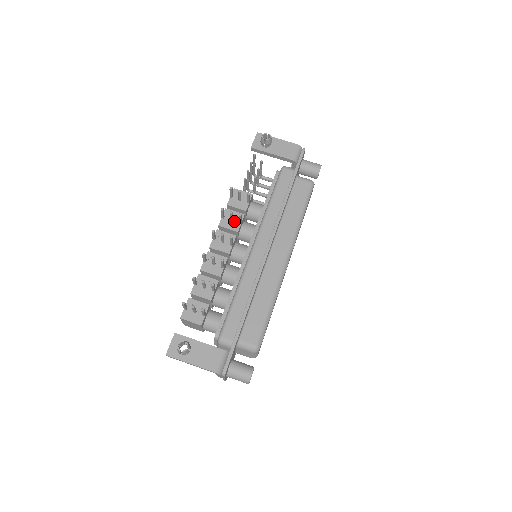
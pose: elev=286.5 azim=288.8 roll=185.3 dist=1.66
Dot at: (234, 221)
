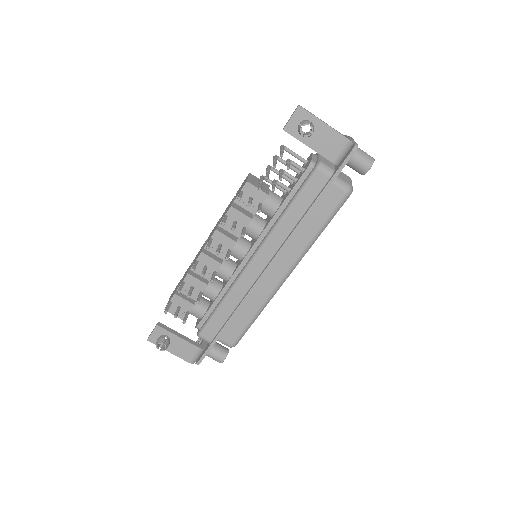
Dot at: (238, 224)
